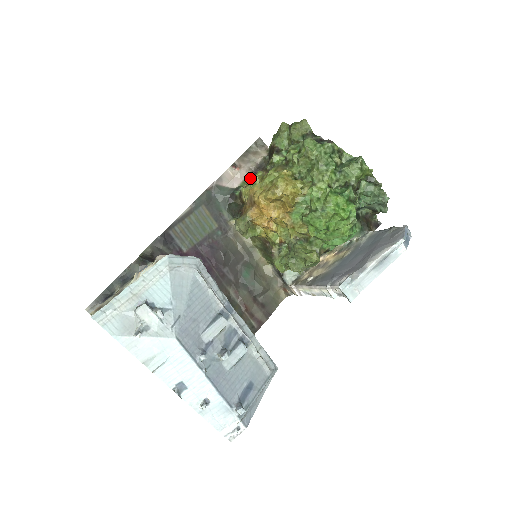
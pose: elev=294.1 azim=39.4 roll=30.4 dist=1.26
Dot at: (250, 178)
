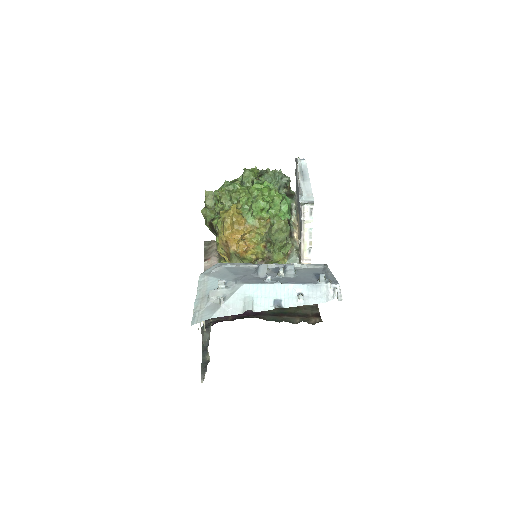
Dot at: (220, 257)
